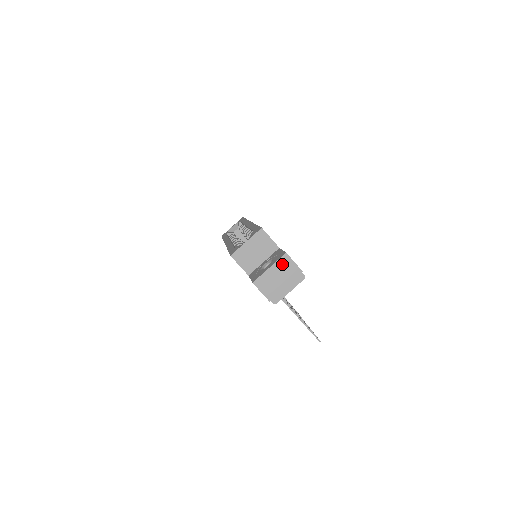
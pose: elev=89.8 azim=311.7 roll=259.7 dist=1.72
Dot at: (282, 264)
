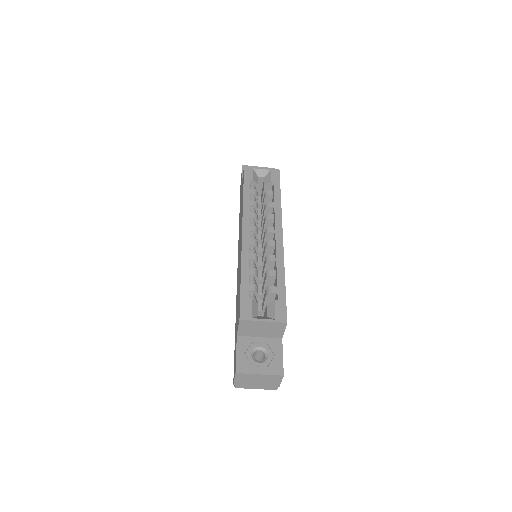
Dot at: (272, 378)
